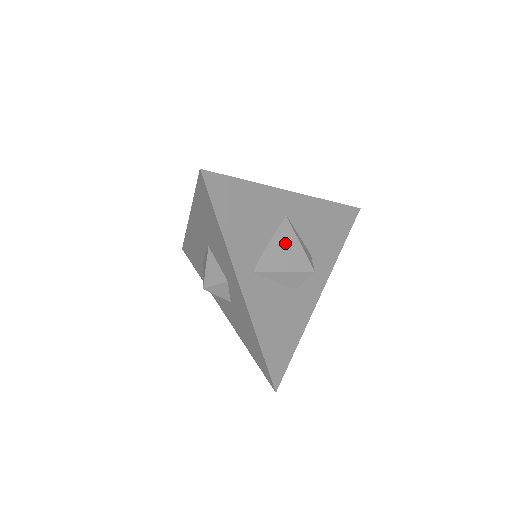
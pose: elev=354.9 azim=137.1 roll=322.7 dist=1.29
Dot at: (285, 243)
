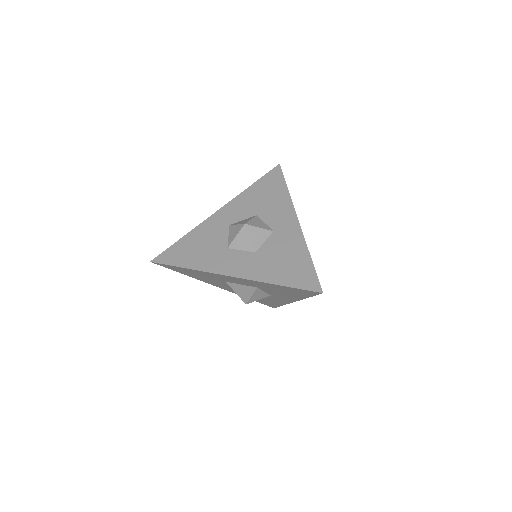
Dot at: occluded
